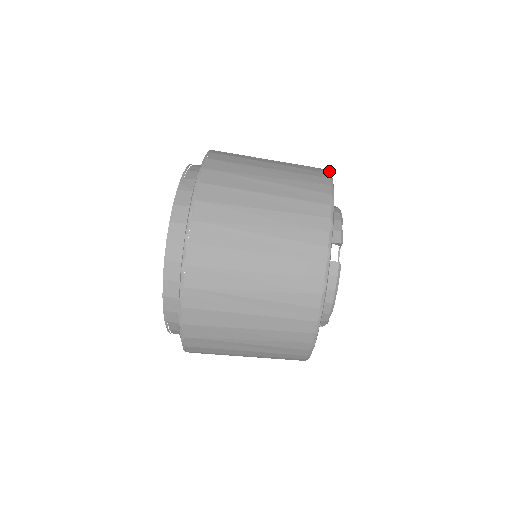
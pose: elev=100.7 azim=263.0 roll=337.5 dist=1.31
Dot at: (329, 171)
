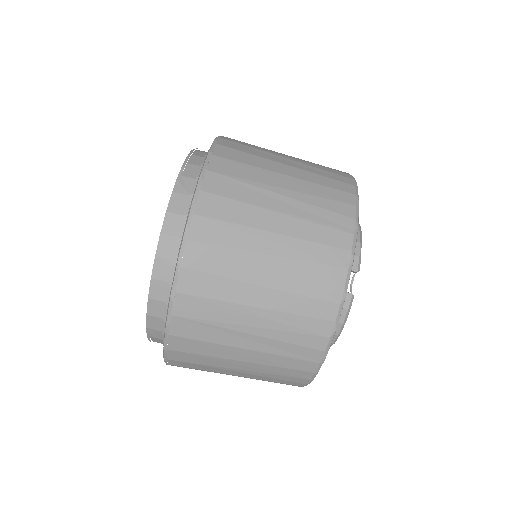
Dot at: (355, 181)
